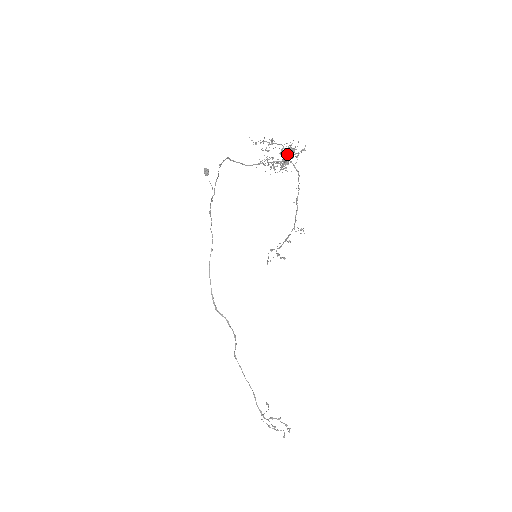
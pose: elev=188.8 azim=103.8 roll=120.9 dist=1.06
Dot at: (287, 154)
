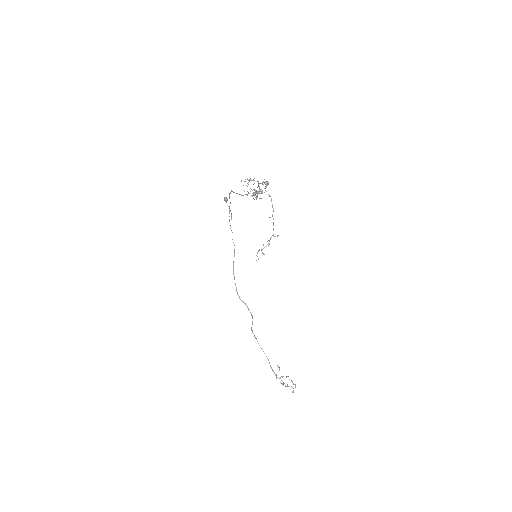
Dot at: occluded
